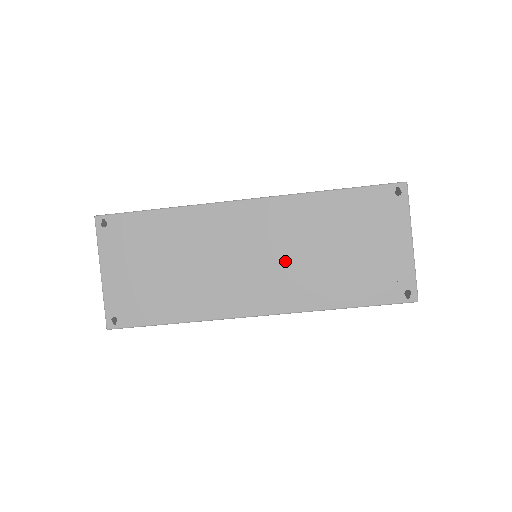
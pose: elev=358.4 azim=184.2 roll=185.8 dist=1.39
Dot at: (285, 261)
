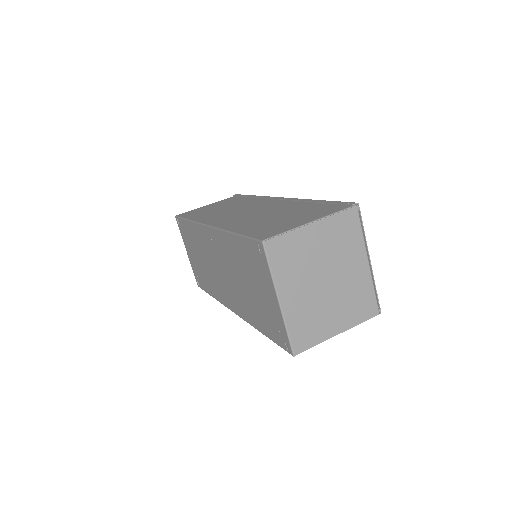
Dot at: (231, 280)
